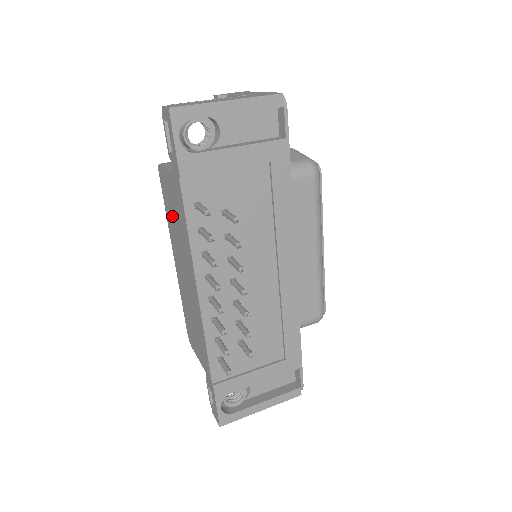
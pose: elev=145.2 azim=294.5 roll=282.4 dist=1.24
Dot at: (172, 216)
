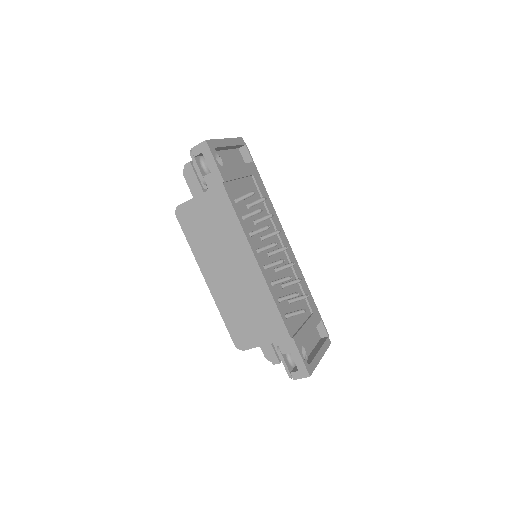
Dot at: (205, 234)
